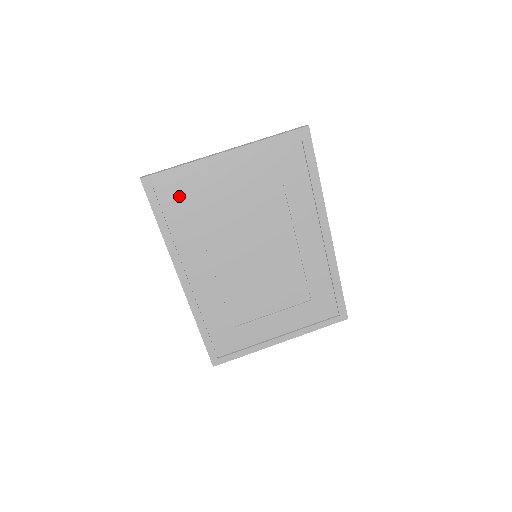
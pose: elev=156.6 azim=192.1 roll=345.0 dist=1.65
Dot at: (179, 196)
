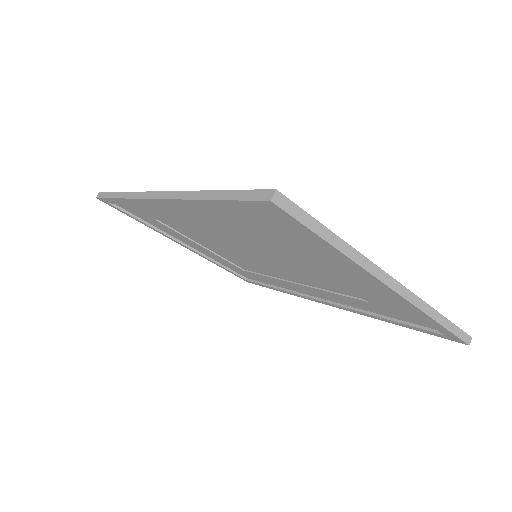
Dot at: (279, 227)
